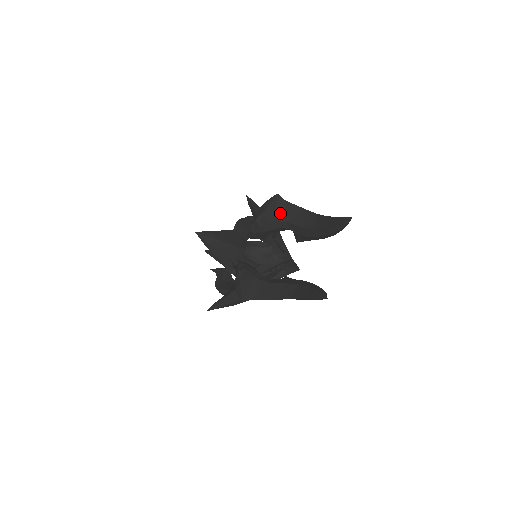
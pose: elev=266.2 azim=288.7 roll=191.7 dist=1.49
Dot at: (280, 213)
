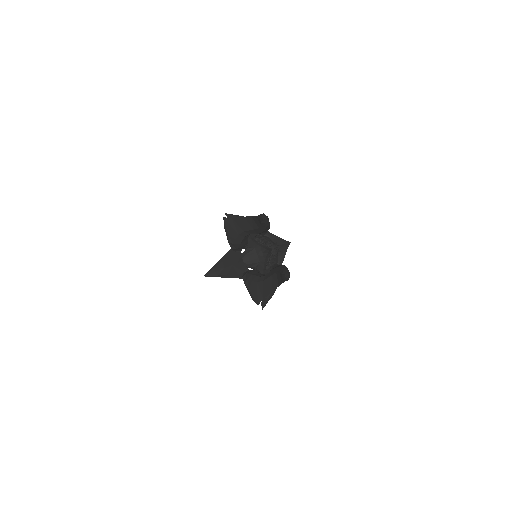
Dot at: (236, 228)
